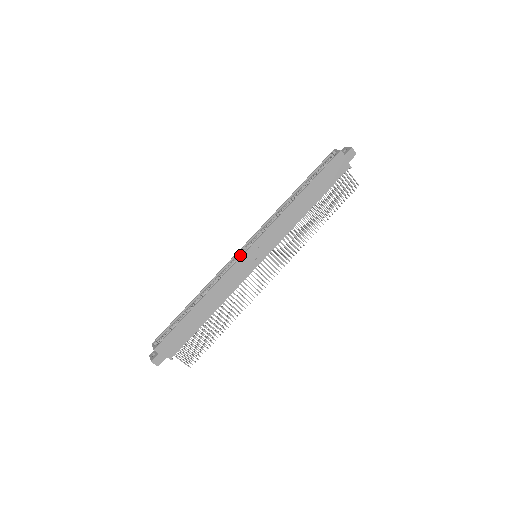
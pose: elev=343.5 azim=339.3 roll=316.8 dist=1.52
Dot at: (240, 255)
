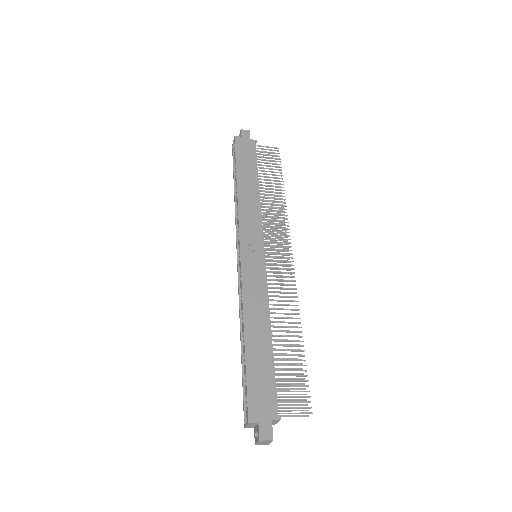
Dot at: occluded
